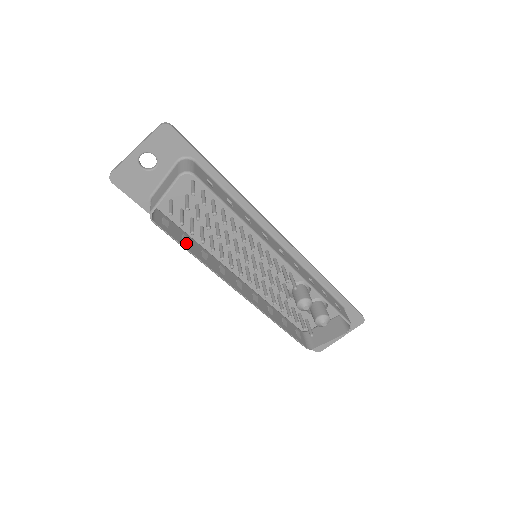
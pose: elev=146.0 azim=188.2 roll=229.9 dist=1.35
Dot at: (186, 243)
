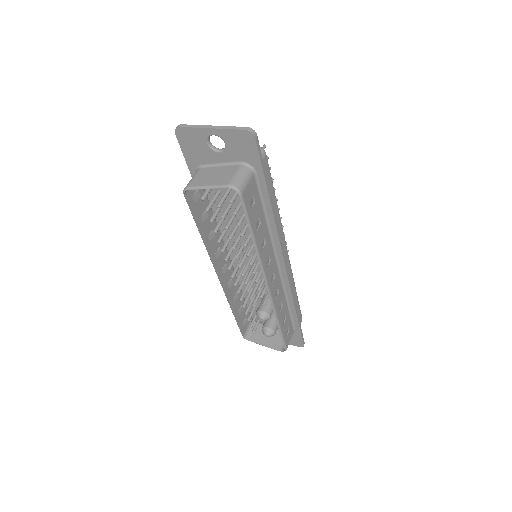
Dot at: (202, 221)
